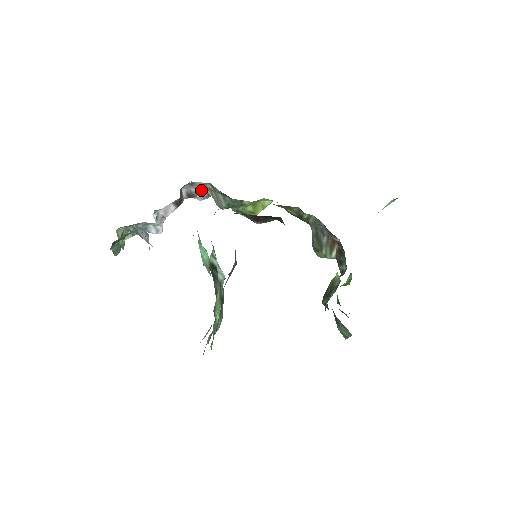
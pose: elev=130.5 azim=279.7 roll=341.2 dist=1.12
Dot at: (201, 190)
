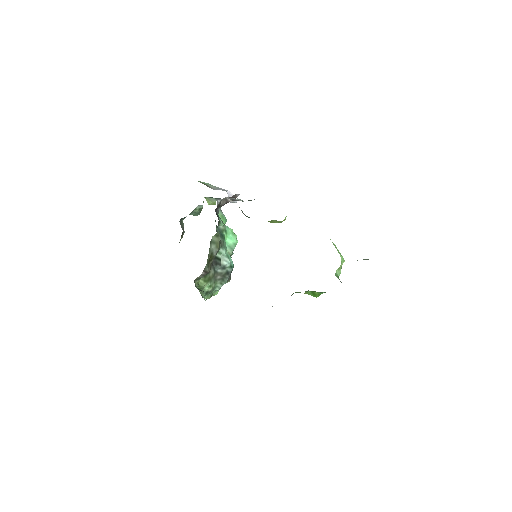
Dot at: (240, 200)
